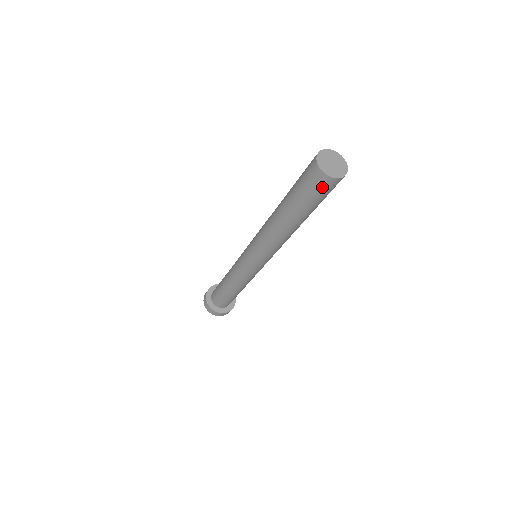
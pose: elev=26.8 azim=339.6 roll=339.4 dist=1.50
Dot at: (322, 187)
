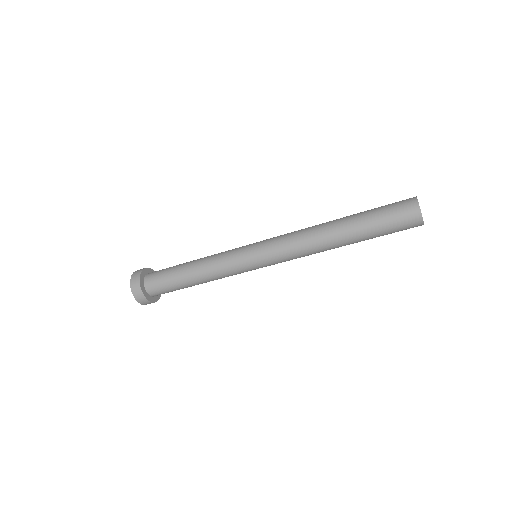
Dot at: (409, 228)
